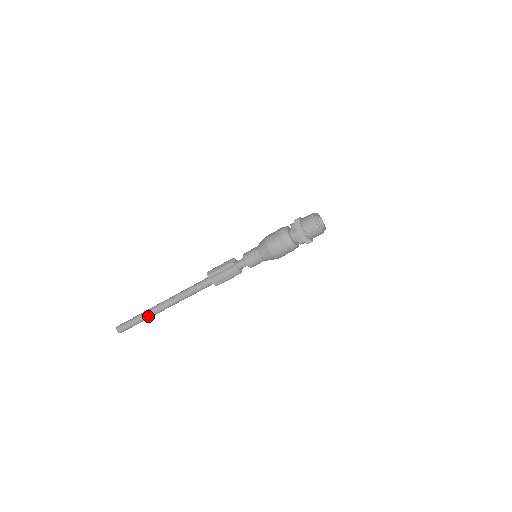
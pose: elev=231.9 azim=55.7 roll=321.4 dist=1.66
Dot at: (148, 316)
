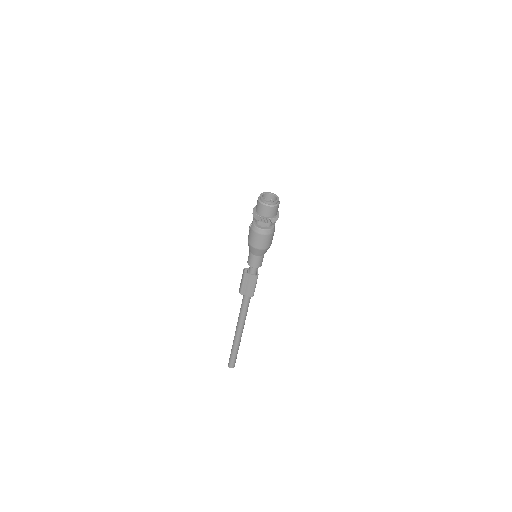
Dot at: (236, 346)
